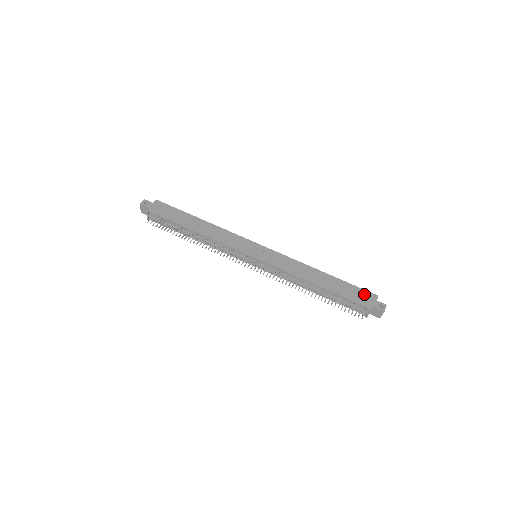
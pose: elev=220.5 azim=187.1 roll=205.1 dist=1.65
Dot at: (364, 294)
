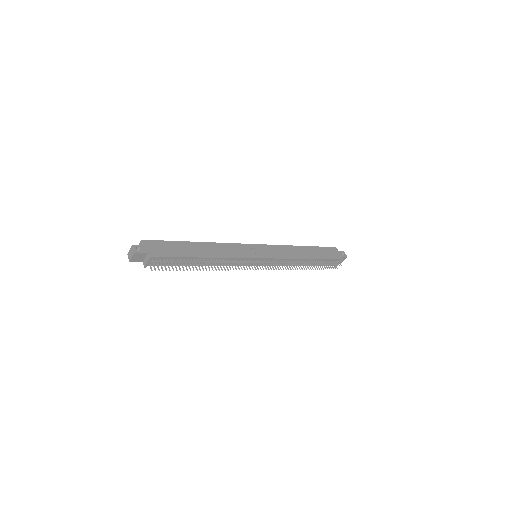
Dot at: (331, 250)
